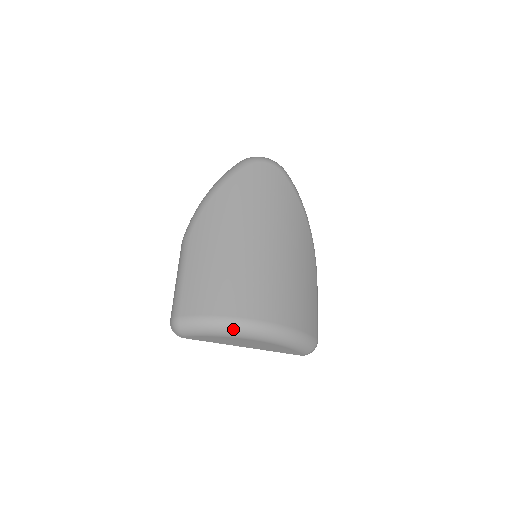
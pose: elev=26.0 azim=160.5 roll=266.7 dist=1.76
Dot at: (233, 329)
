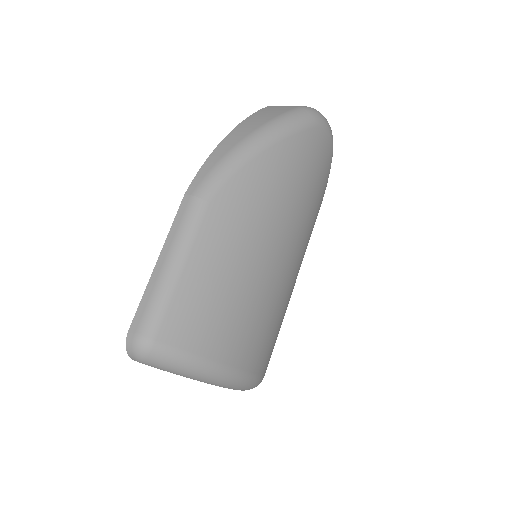
Dot at: (218, 380)
